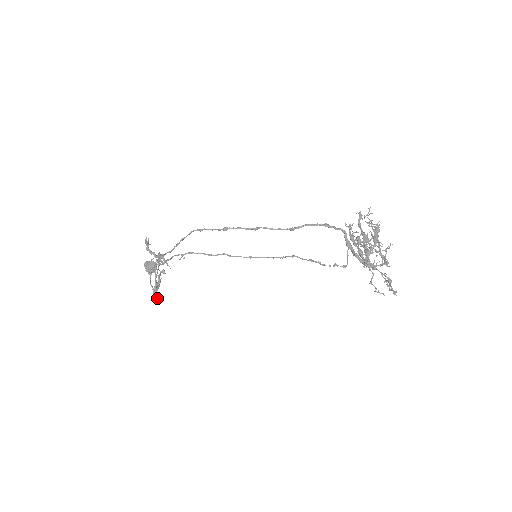
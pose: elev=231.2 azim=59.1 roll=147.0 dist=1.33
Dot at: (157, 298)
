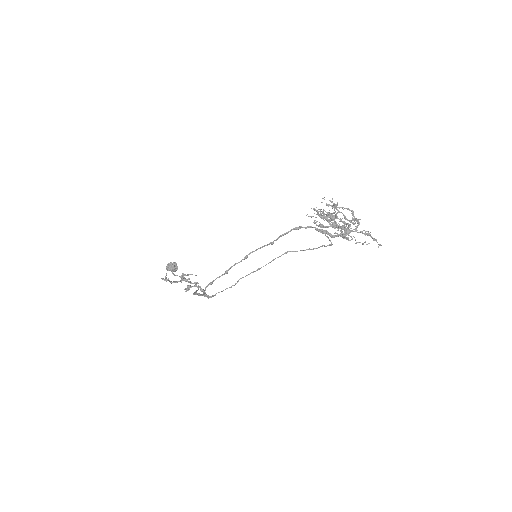
Dot at: occluded
